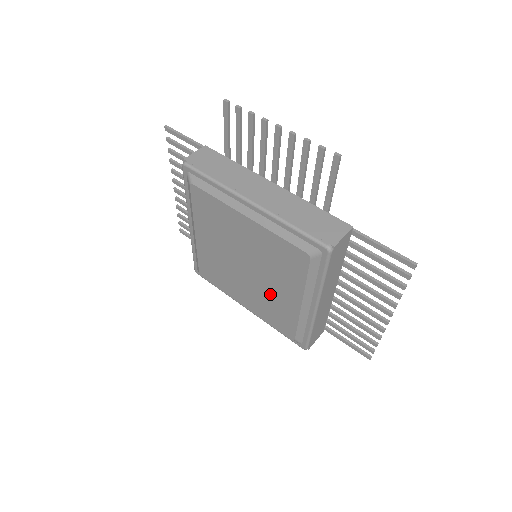
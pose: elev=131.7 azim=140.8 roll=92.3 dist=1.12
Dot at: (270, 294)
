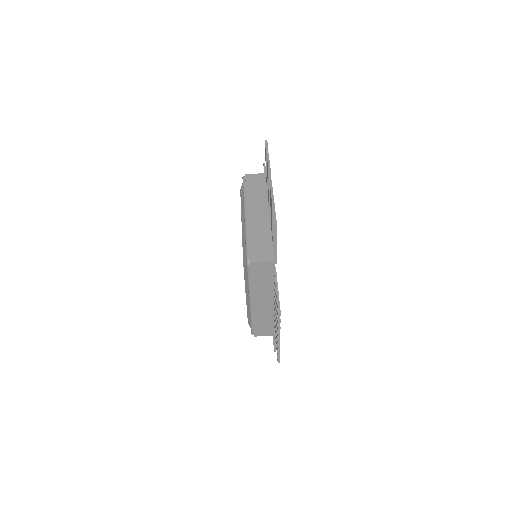
Dot at: occluded
